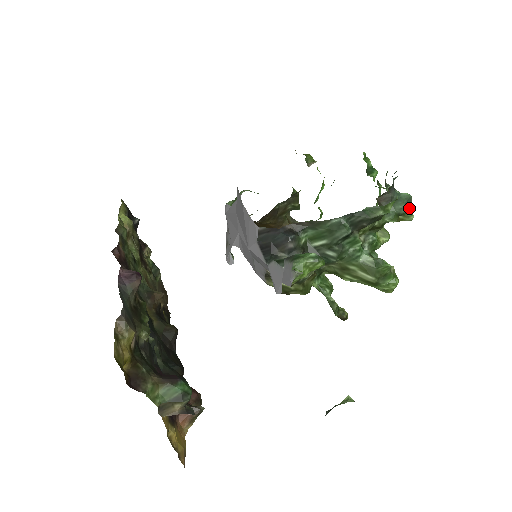
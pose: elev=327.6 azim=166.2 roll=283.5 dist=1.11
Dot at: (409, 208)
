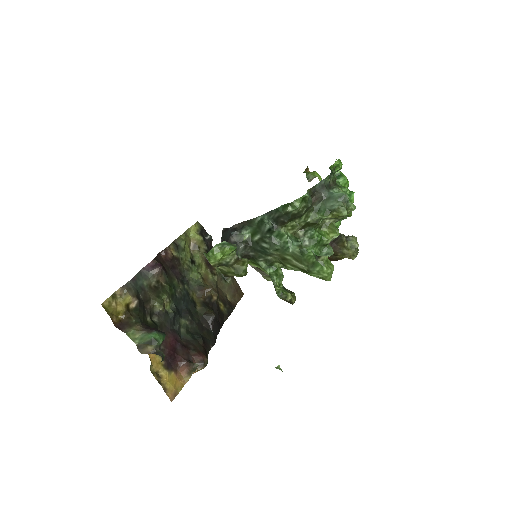
Dot at: (341, 205)
